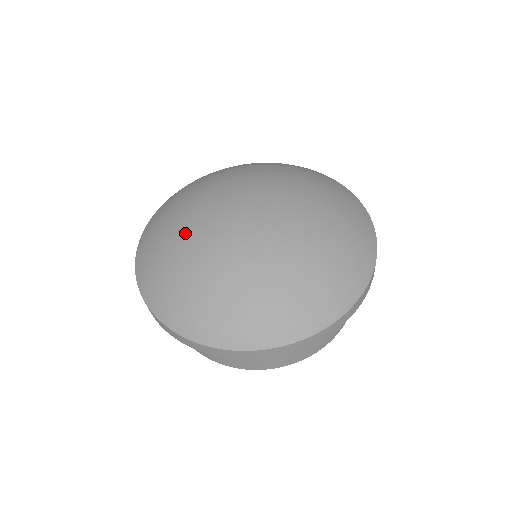
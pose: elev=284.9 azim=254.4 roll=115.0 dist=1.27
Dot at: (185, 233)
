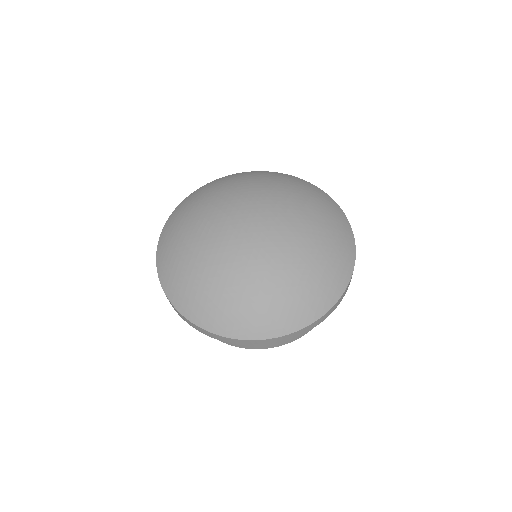
Dot at: (204, 214)
